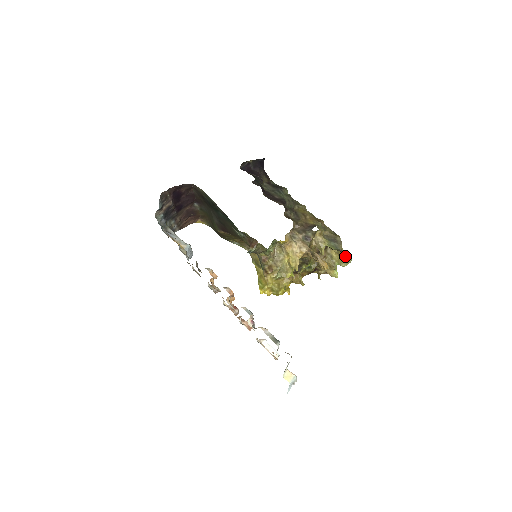
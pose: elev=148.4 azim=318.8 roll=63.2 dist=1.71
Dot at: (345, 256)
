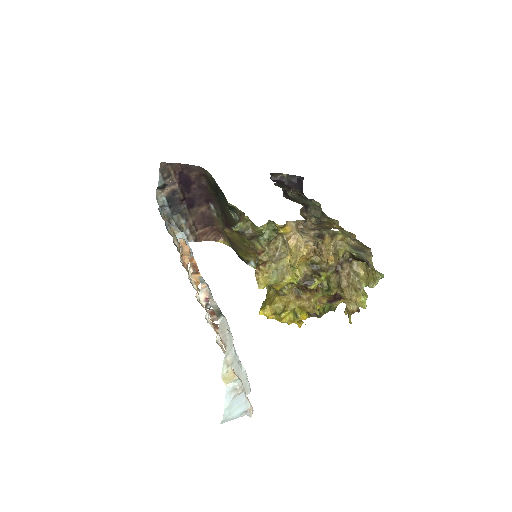
Dot at: (372, 268)
